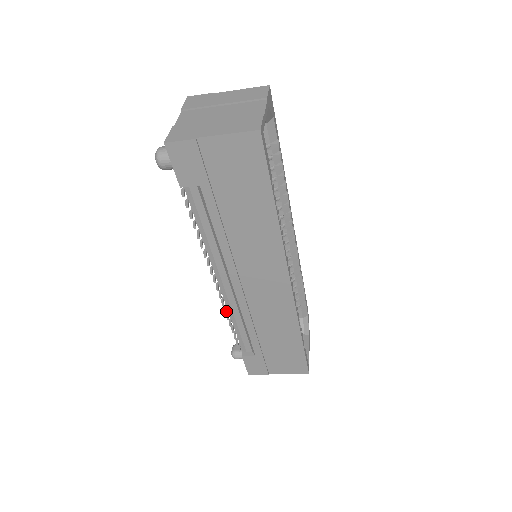
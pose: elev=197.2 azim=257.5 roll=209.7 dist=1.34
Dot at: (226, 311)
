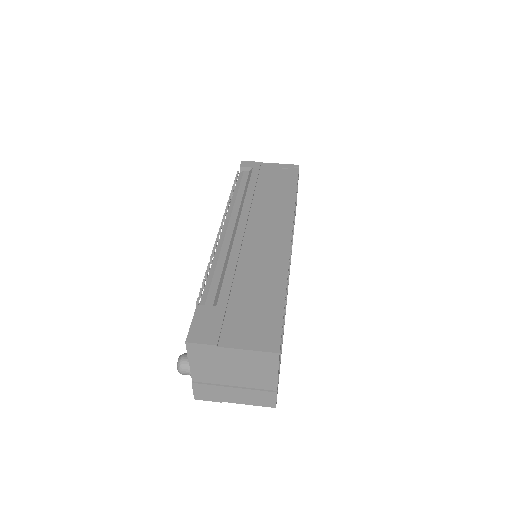
Dot at: occluded
